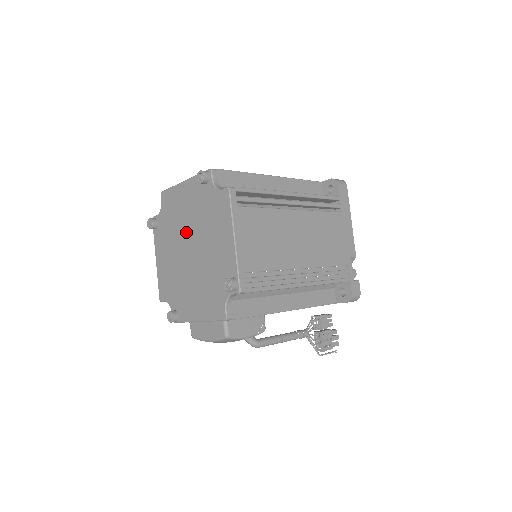
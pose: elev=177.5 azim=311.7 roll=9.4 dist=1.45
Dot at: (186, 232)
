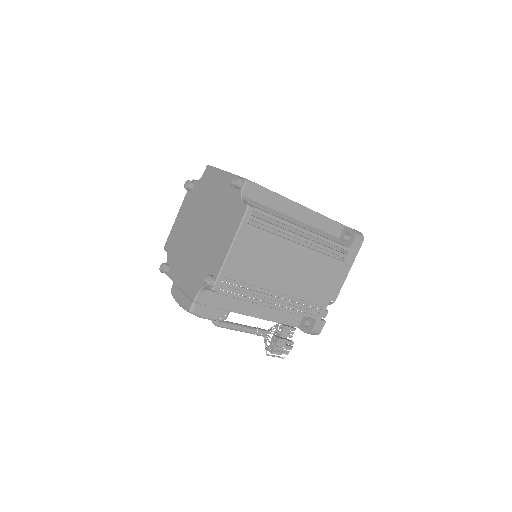
Dot at: (205, 213)
